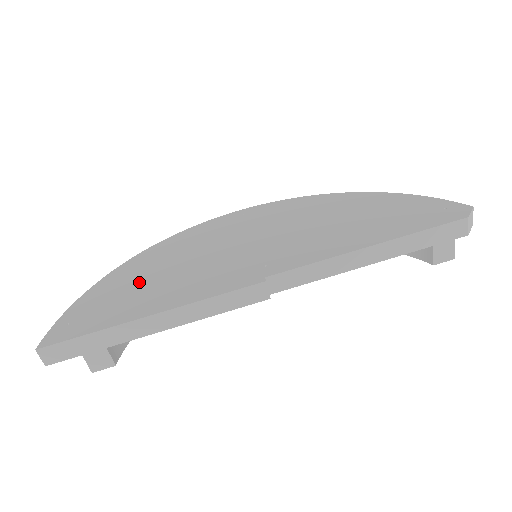
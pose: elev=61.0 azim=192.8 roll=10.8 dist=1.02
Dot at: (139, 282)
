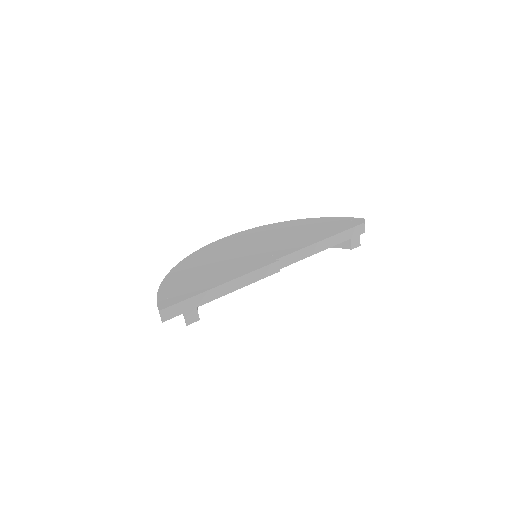
Dot at: (195, 275)
